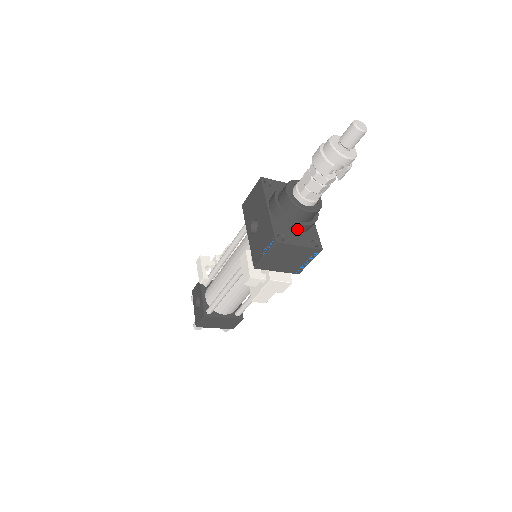
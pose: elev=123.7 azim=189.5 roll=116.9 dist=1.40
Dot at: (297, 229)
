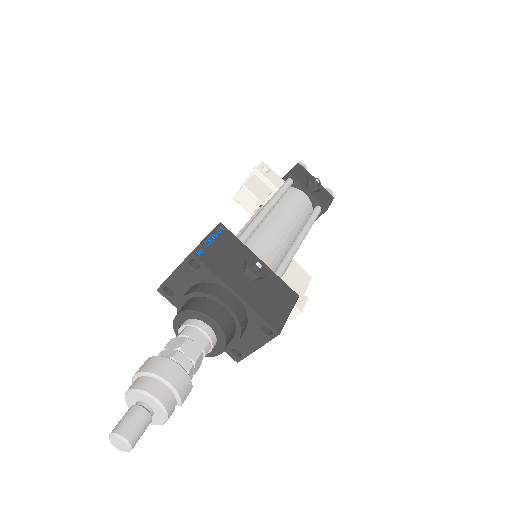
Dot at: occluded
